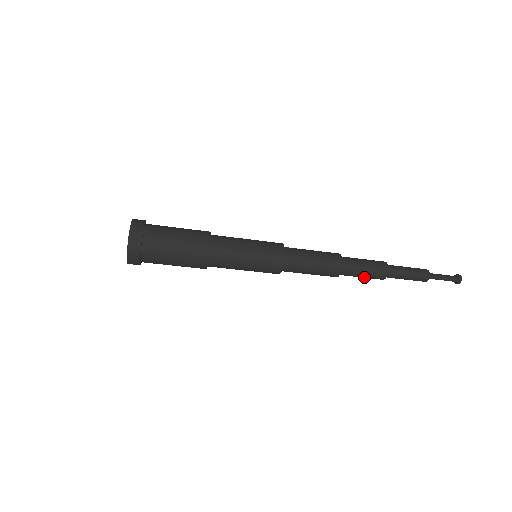
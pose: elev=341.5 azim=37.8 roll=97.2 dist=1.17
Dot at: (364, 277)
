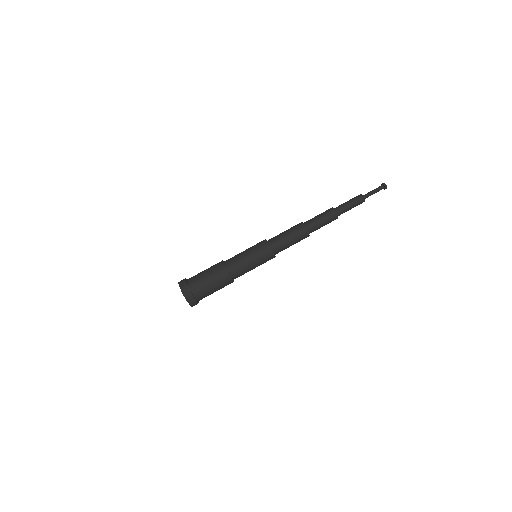
Dot at: (322, 218)
